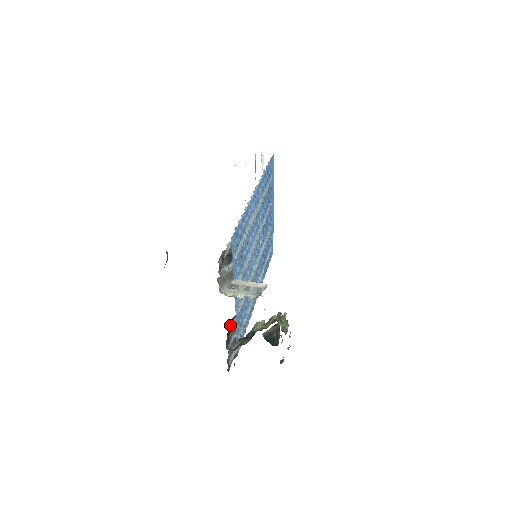
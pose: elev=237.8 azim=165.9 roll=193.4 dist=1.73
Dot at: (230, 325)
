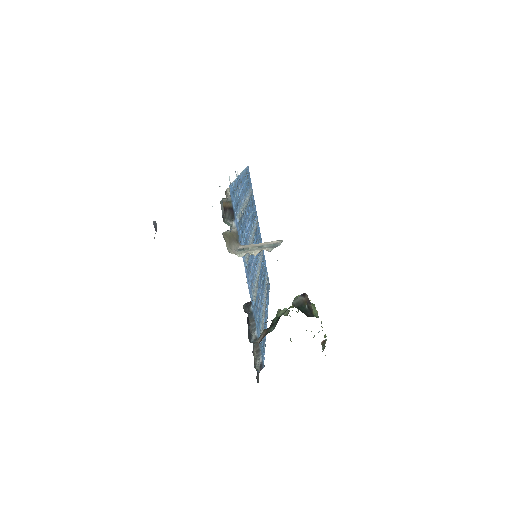
Dot at: (247, 312)
